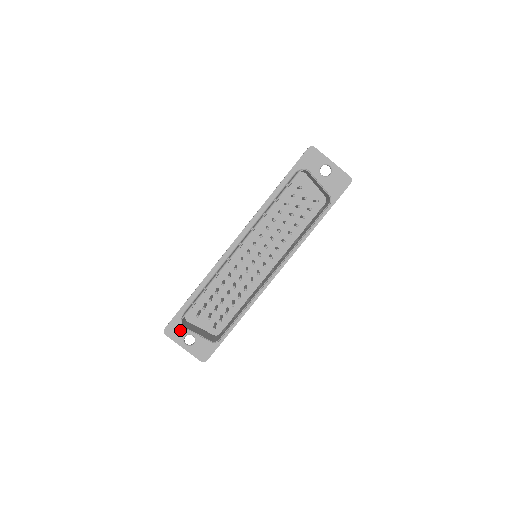
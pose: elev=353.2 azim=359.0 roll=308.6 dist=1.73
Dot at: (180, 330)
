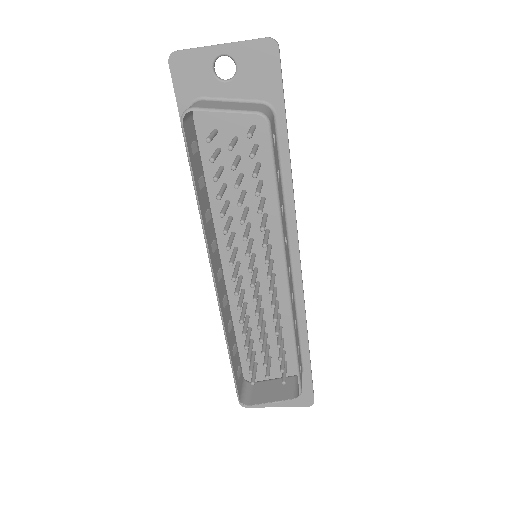
Dot at: occluded
